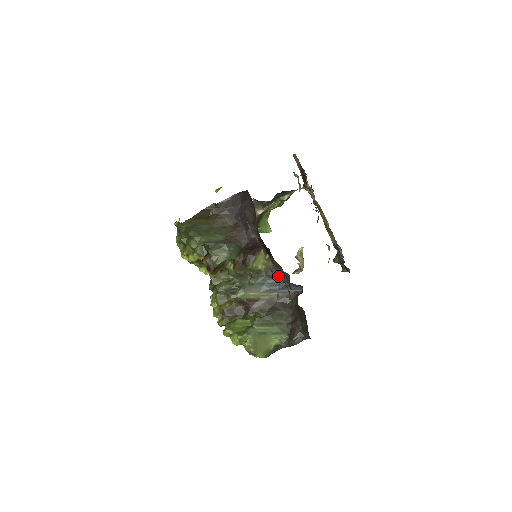
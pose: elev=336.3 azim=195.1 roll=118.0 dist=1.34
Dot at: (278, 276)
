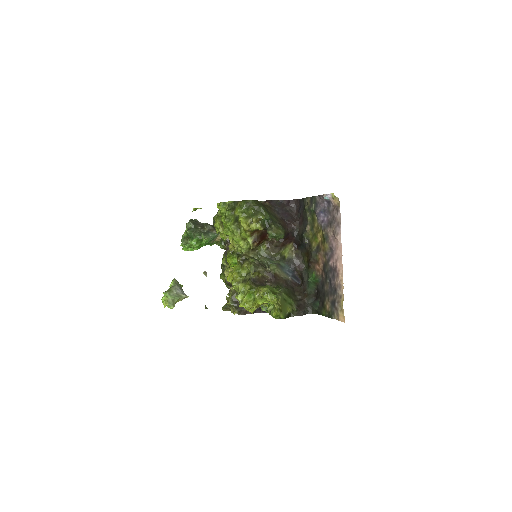
Dot at: (295, 265)
